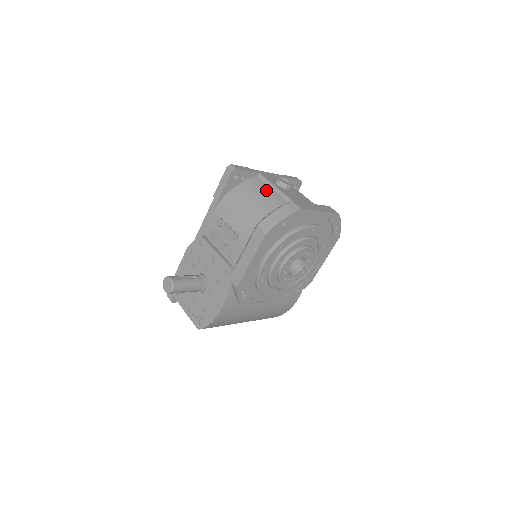
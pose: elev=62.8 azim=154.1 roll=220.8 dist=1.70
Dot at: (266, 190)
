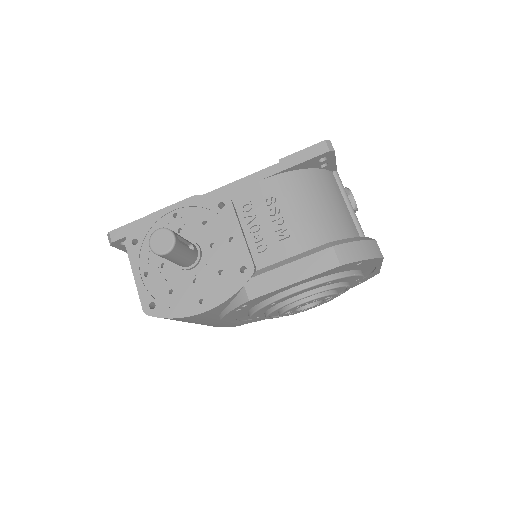
Dot at: (341, 199)
